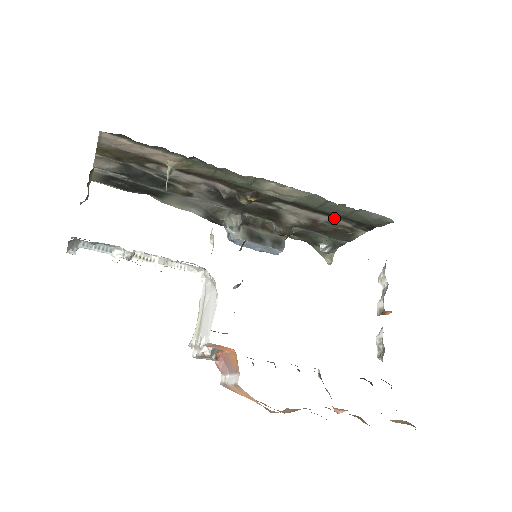
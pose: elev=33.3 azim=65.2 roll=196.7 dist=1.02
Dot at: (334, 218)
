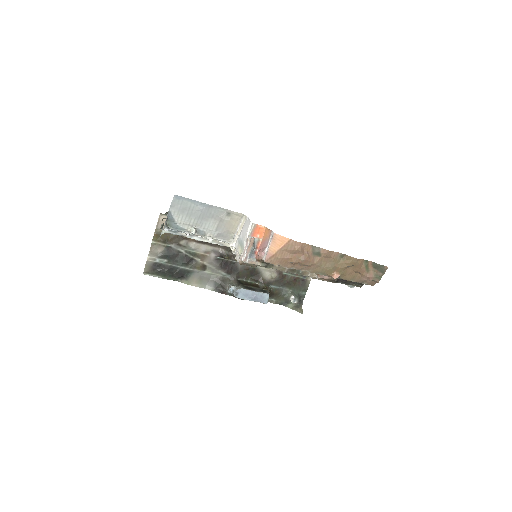
Dot at: occluded
